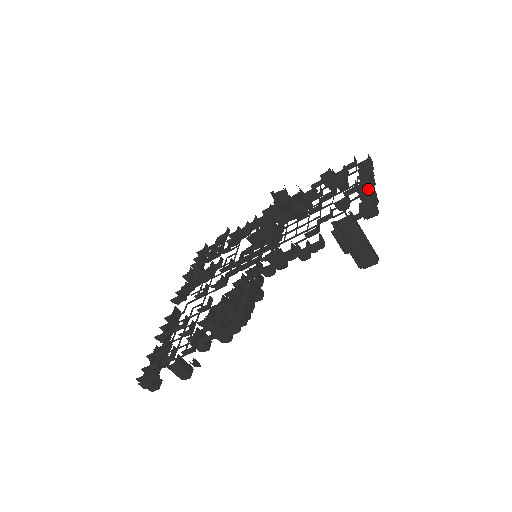
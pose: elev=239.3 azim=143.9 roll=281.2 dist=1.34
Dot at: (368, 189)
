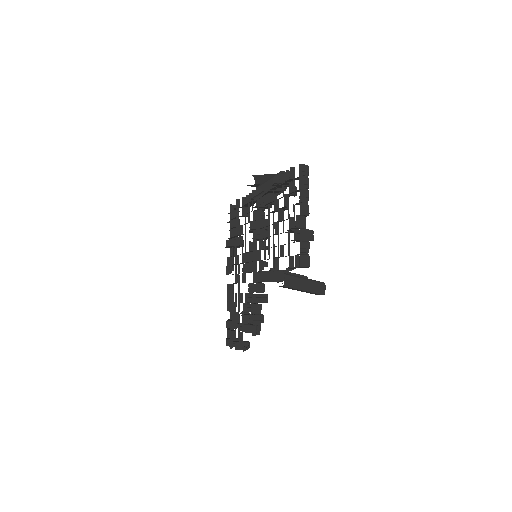
Dot at: (298, 240)
